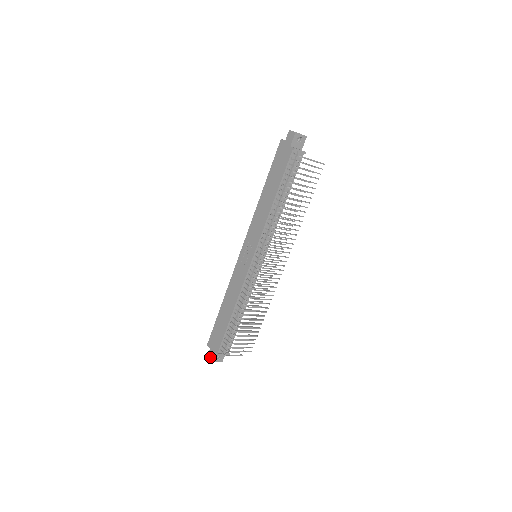
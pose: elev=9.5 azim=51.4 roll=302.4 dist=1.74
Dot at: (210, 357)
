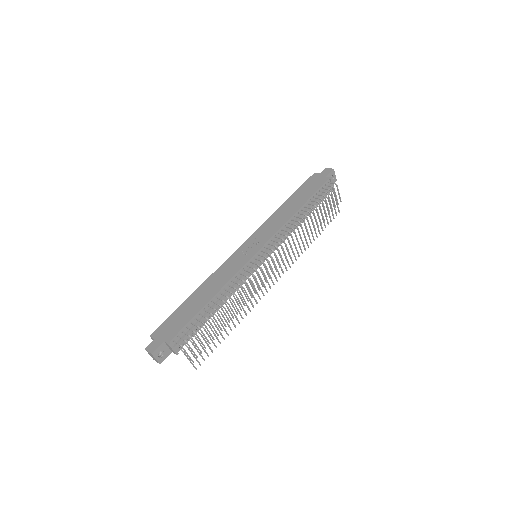
Dot at: (152, 348)
